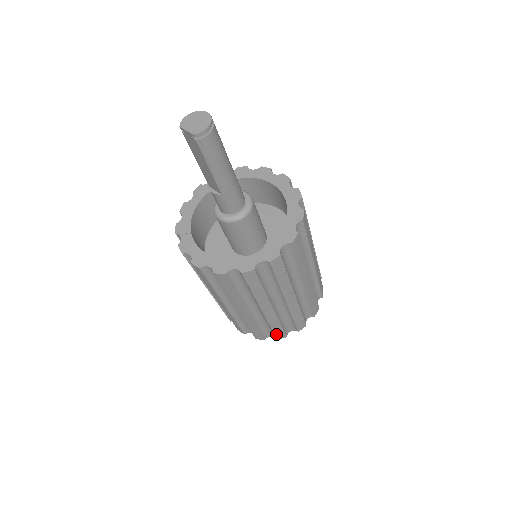
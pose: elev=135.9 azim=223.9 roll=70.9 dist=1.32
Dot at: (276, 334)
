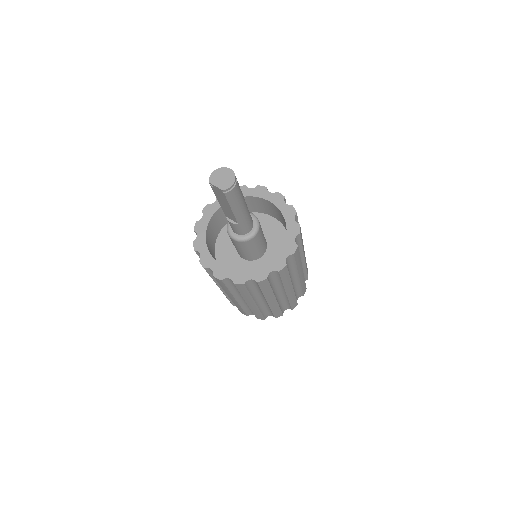
Dot at: (275, 315)
